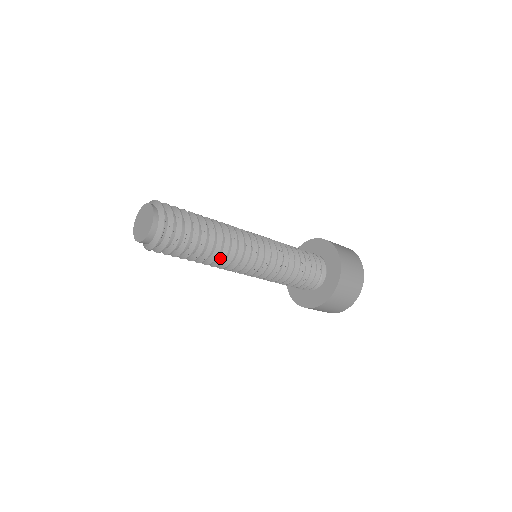
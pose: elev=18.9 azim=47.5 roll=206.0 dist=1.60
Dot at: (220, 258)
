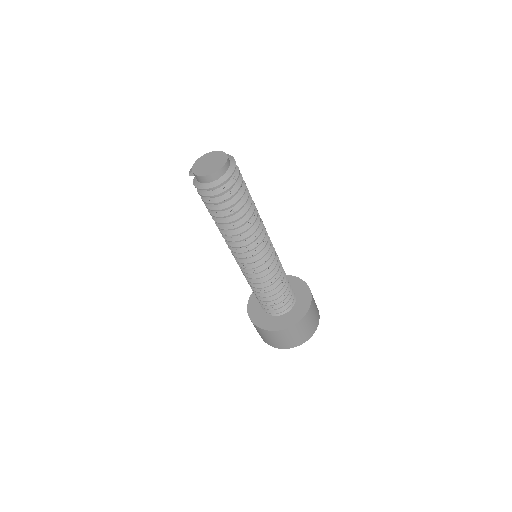
Dot at: (254, 225)
